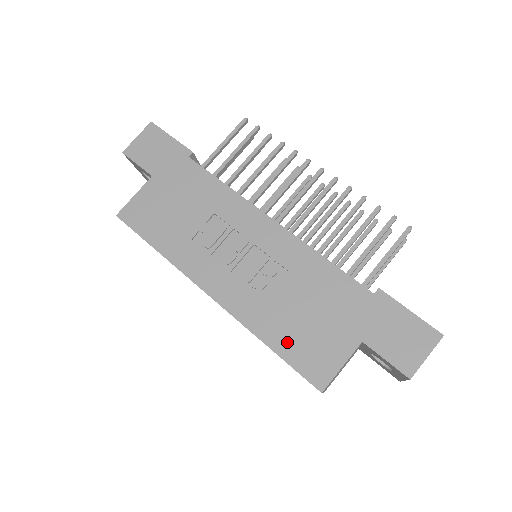
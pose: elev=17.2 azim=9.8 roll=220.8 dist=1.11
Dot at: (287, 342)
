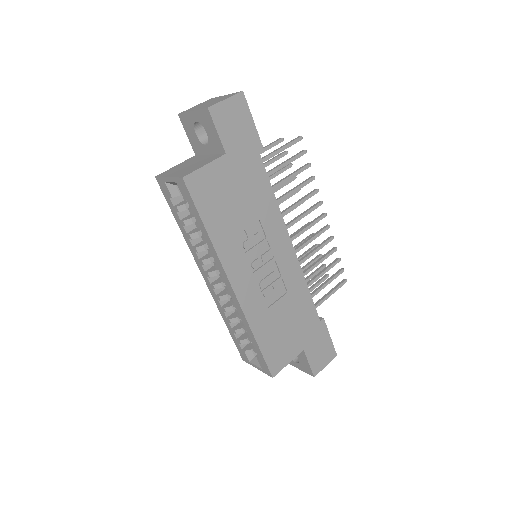
Dot at: (268, 340)
